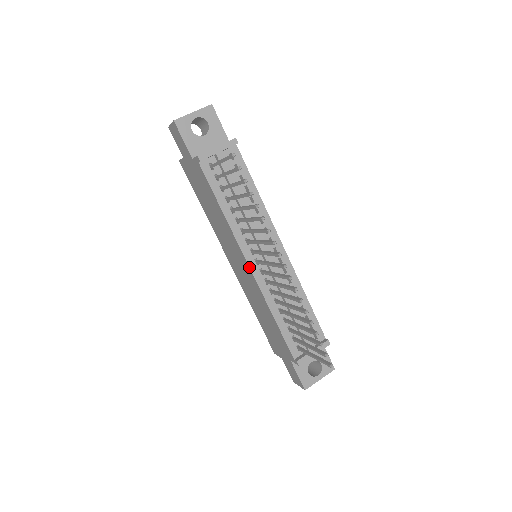
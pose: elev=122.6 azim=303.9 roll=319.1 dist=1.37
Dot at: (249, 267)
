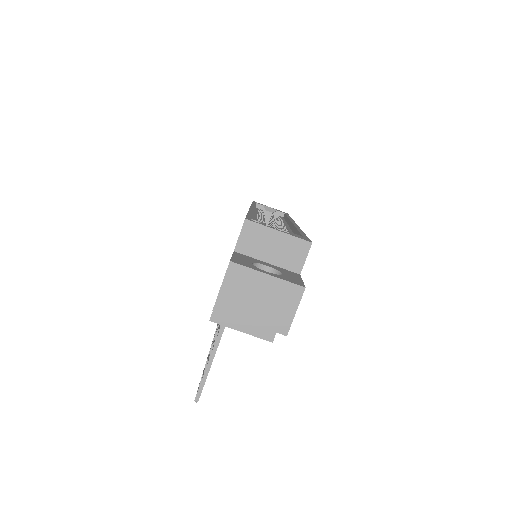
Dot at: occluded
